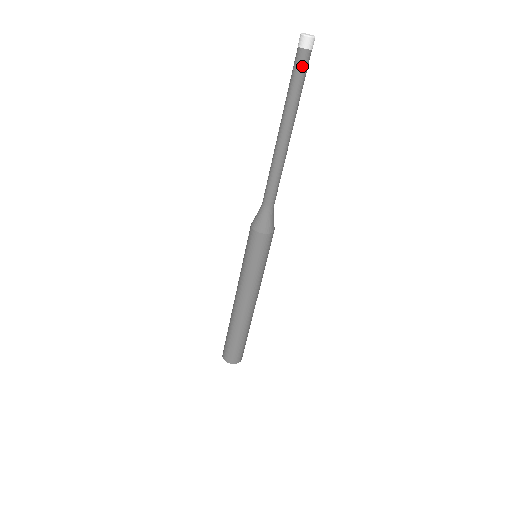
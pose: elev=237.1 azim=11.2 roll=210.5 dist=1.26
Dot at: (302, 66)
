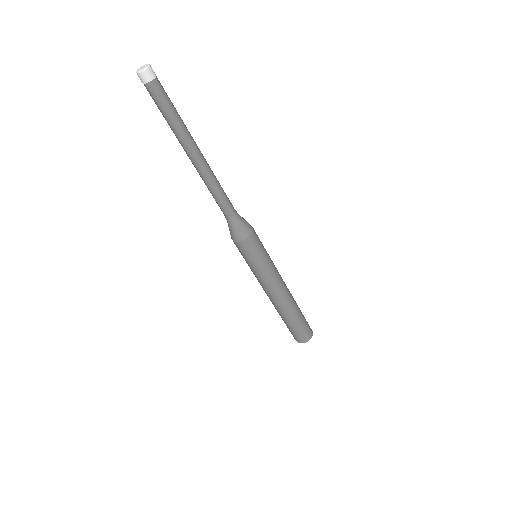
Dot at: (158, 97)
